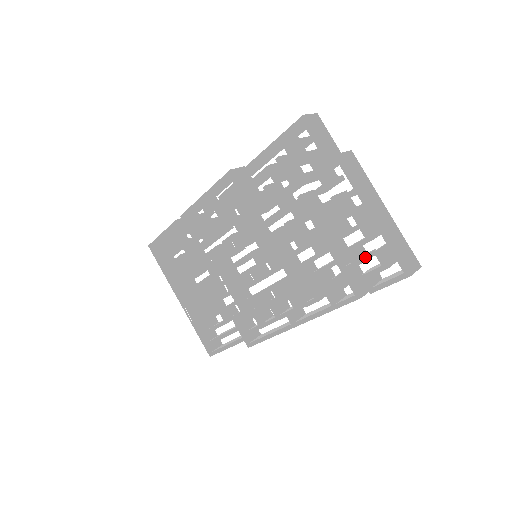
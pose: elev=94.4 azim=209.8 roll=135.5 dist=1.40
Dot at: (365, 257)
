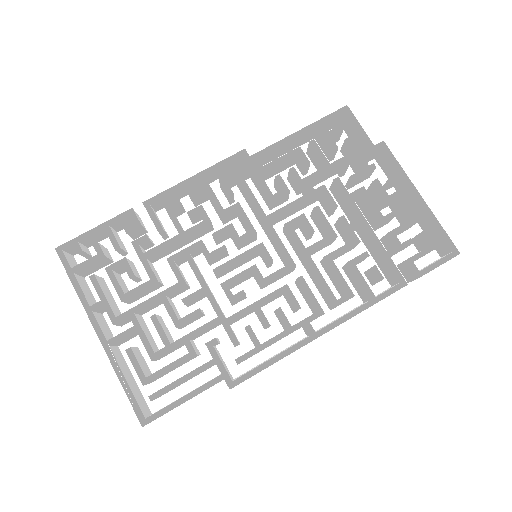
Dot at: (411, 239)
